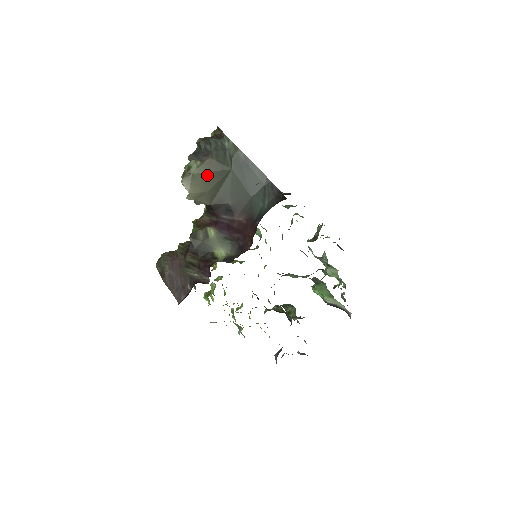
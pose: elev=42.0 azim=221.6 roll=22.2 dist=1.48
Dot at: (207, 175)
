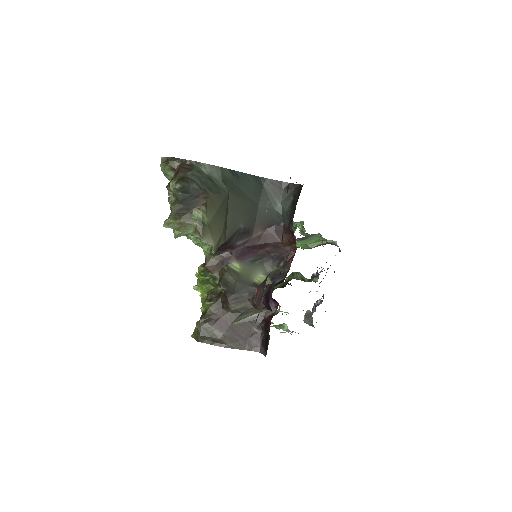
Dot at: (217, 215)
